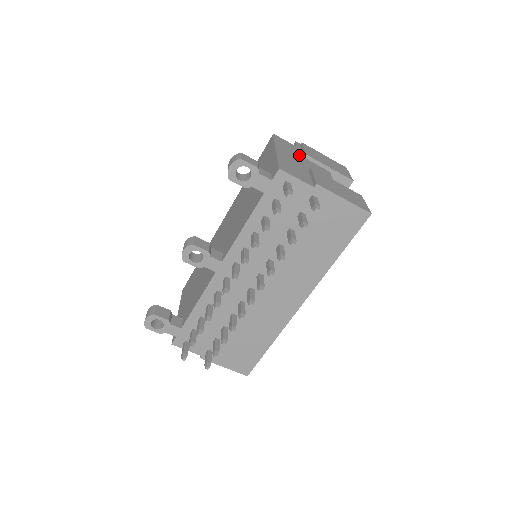
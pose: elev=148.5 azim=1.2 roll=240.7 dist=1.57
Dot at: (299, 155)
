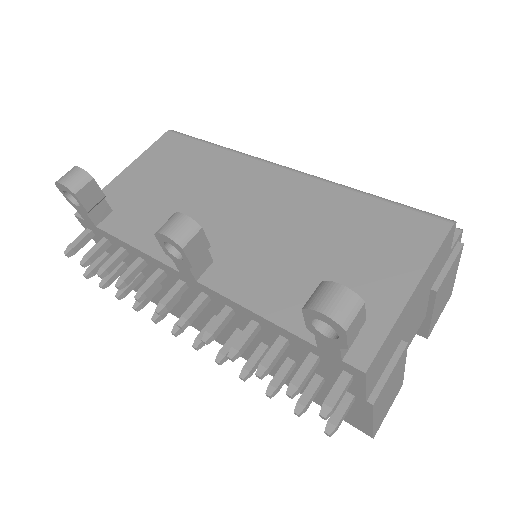
Dot at: (431, 285)
